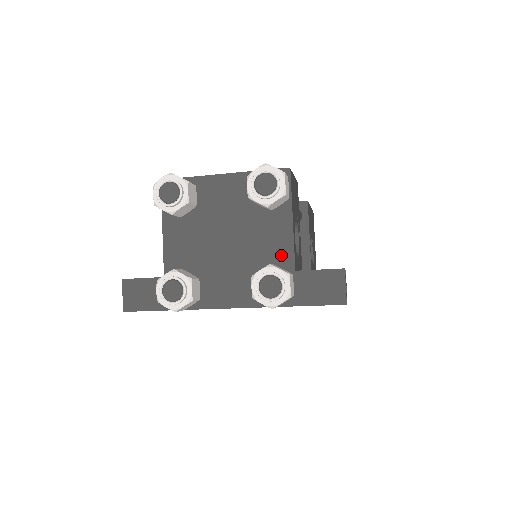
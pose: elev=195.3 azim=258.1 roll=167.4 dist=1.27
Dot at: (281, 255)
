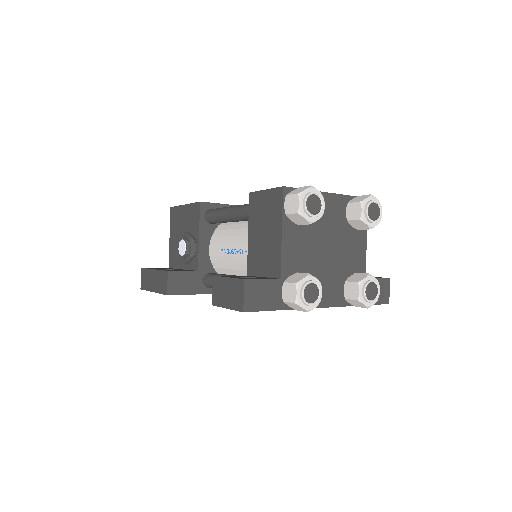
Dot at: (359, 265)
